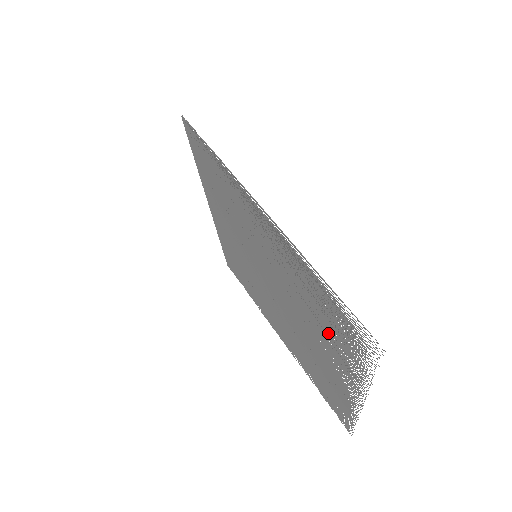
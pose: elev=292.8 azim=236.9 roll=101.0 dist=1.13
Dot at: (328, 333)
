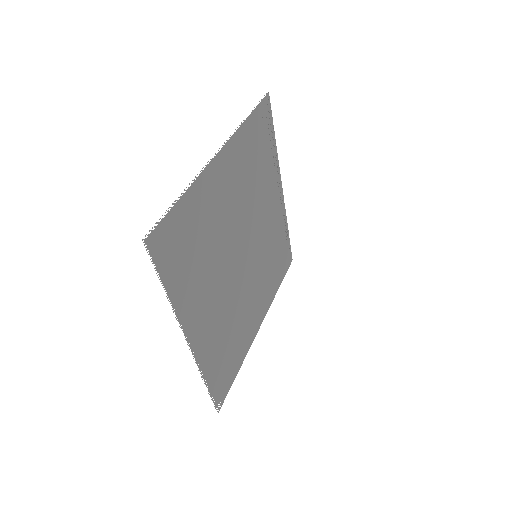
Dot at: (250, 164)
